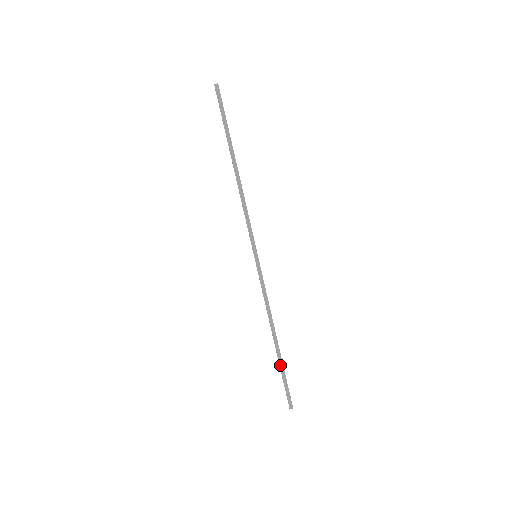
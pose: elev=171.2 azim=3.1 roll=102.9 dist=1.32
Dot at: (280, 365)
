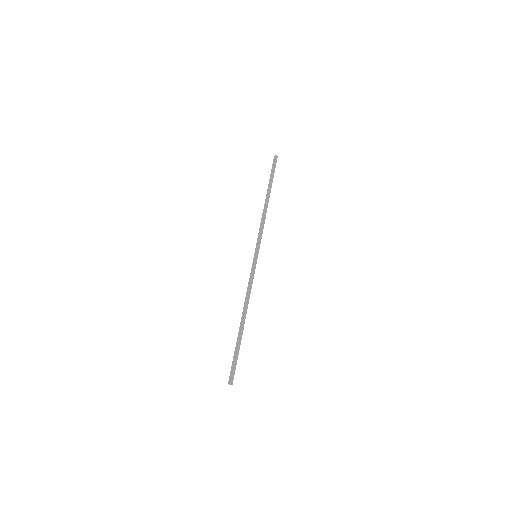
Dot at: (237, 341)
